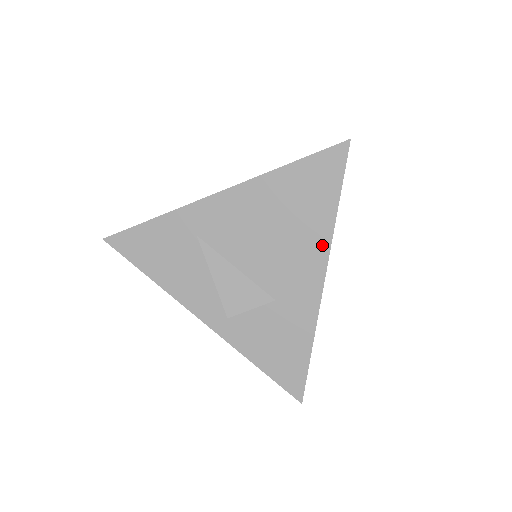
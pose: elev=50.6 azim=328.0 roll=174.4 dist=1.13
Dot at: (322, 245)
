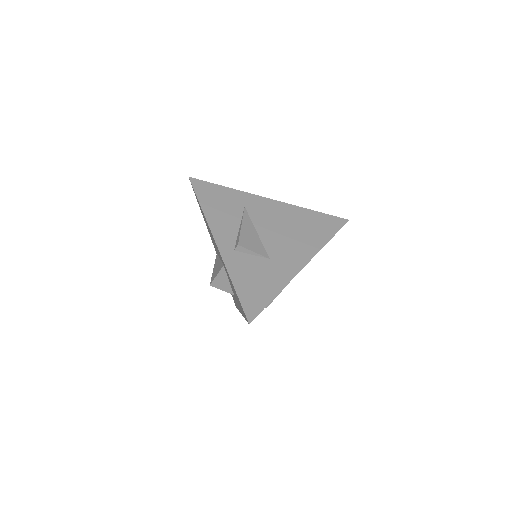
Dot at: (312, 250)
